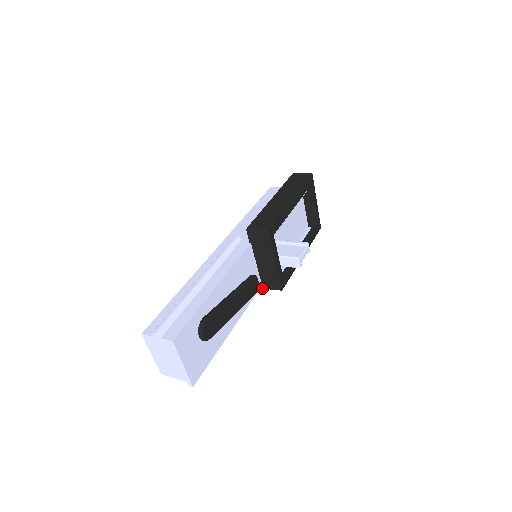
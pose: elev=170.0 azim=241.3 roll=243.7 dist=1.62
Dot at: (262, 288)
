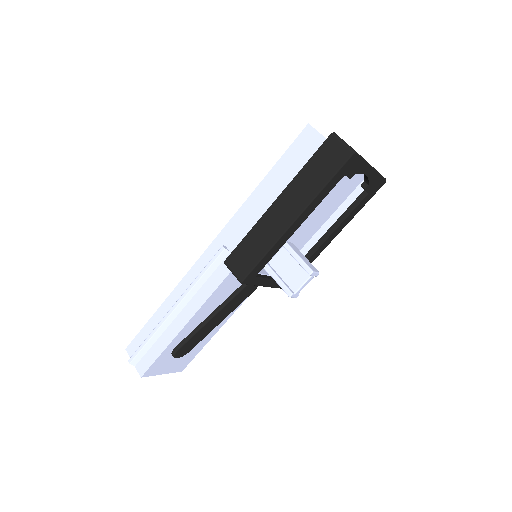
Dot at: occluded
